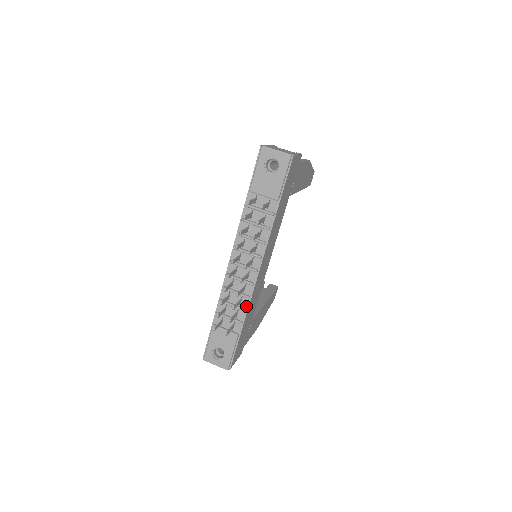
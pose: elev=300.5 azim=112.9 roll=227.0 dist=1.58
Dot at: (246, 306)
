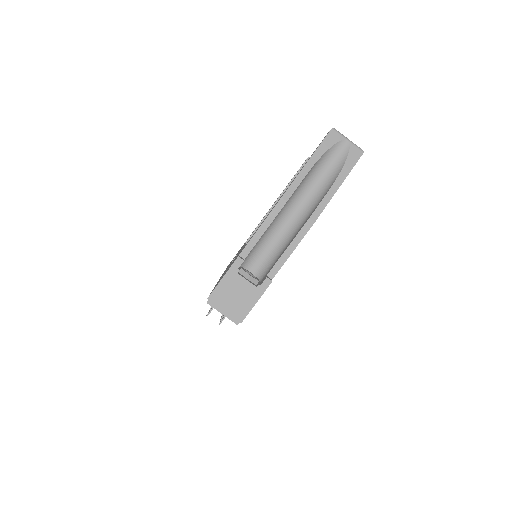
Dot at: occluded
